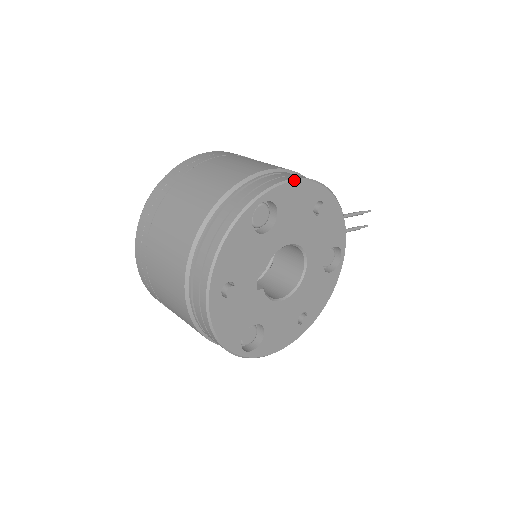
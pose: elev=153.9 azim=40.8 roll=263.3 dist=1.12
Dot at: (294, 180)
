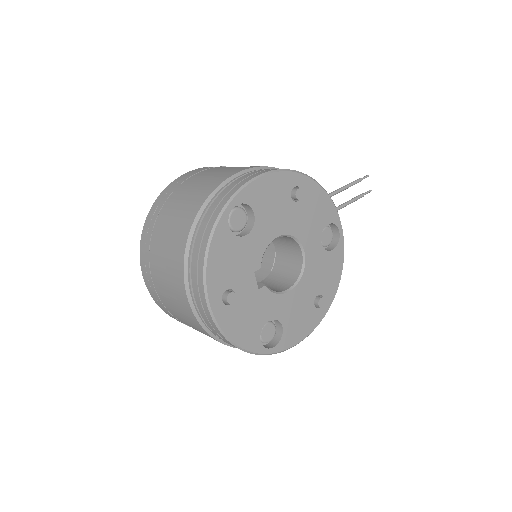
Dot at: (260, 176)
